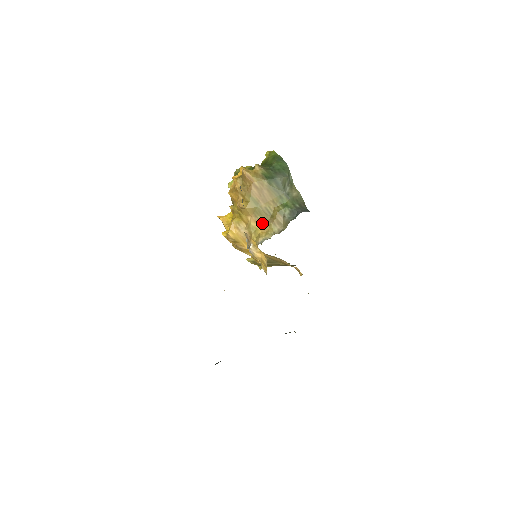
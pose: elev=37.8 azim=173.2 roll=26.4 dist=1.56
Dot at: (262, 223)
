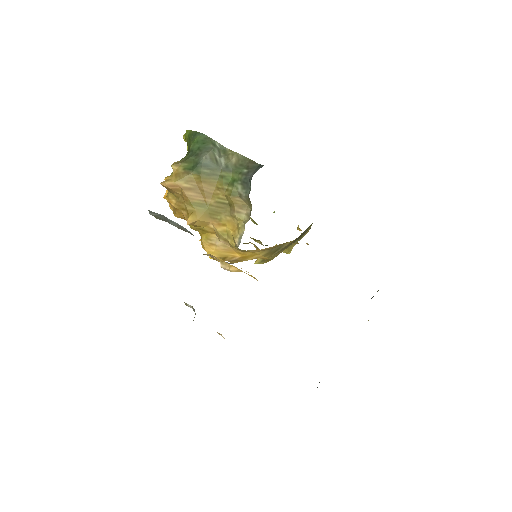
Dot at: (226, 221)
